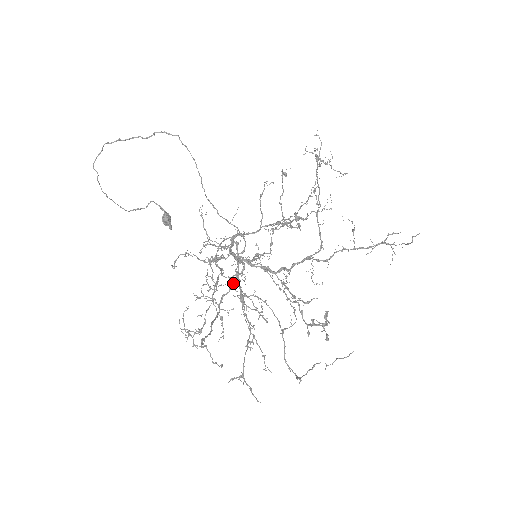
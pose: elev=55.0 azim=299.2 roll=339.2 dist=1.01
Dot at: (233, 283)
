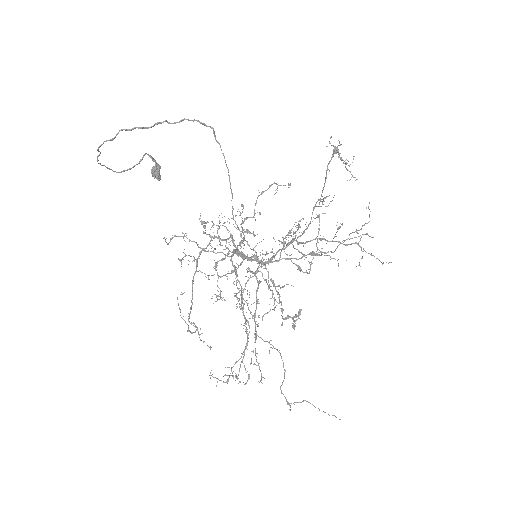
Dot at: occluded
